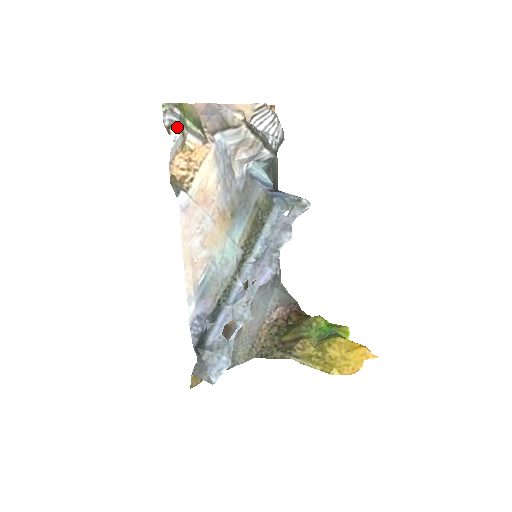
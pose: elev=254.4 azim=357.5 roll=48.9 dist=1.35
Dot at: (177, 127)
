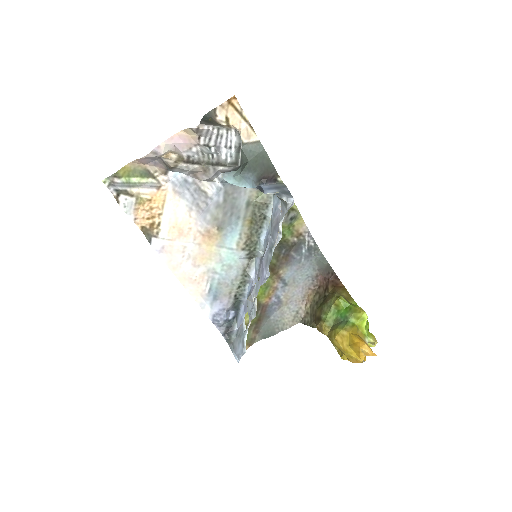
Dot at: (122, 194)
